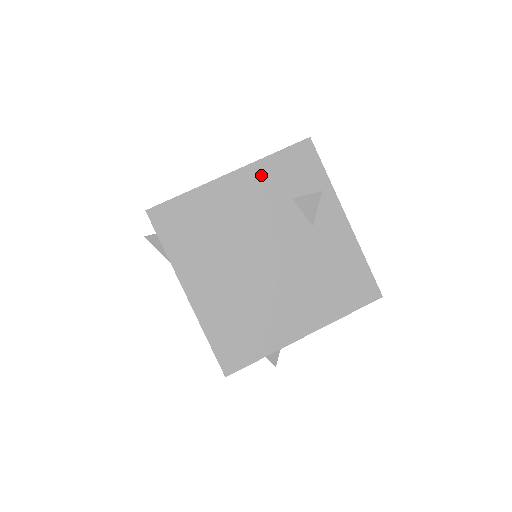
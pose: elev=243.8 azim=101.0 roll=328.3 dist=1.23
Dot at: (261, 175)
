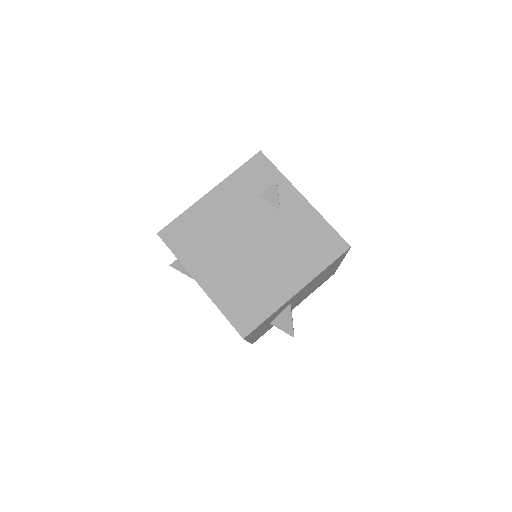
Dot at: (232, 186)
